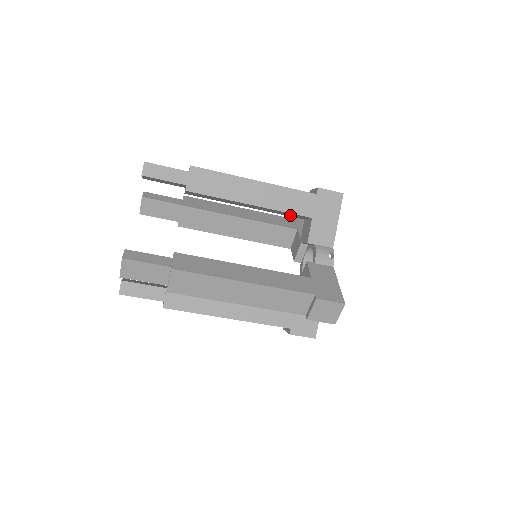
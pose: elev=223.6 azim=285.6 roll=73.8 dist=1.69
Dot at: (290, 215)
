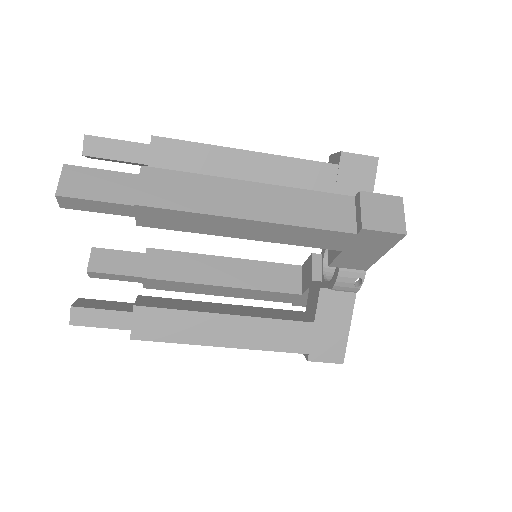
Dot at: occluded
